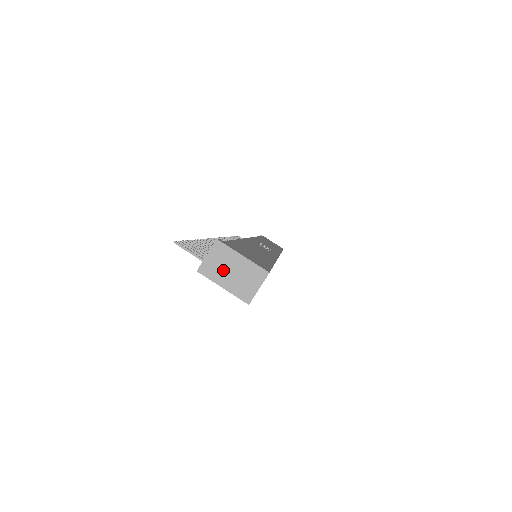
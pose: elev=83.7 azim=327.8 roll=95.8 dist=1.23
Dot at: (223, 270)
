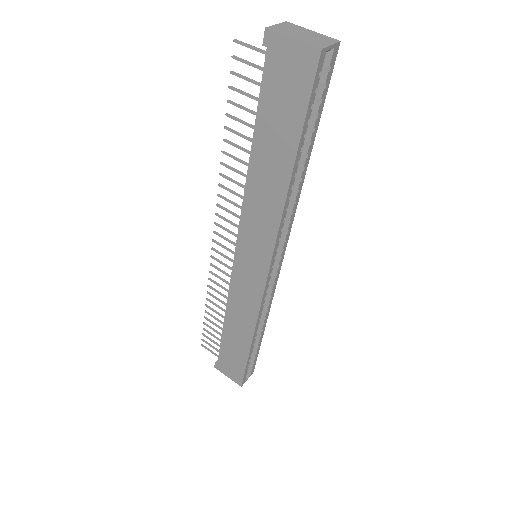
Dot at: (293, 32)
